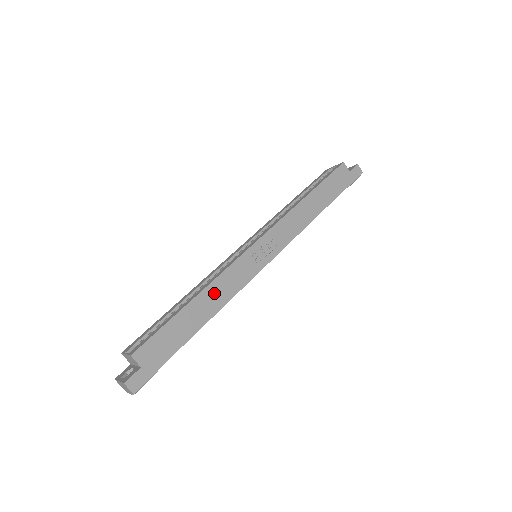
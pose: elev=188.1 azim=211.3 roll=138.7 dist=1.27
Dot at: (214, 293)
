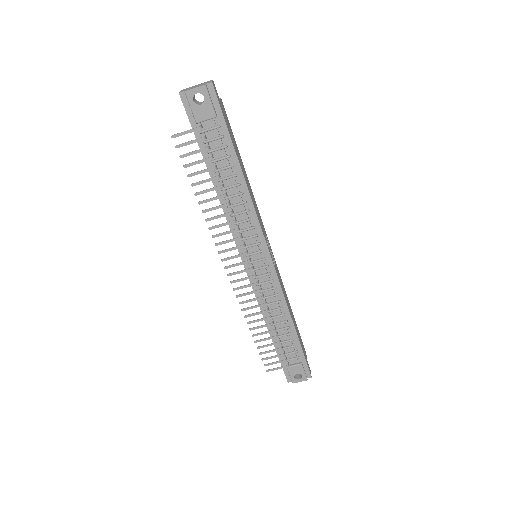
Dot at: (251, 192)
